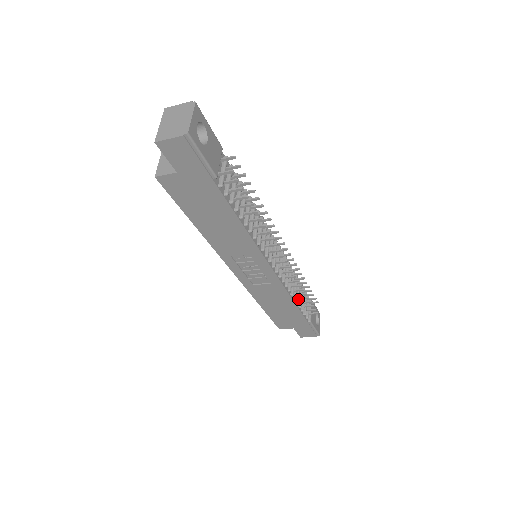
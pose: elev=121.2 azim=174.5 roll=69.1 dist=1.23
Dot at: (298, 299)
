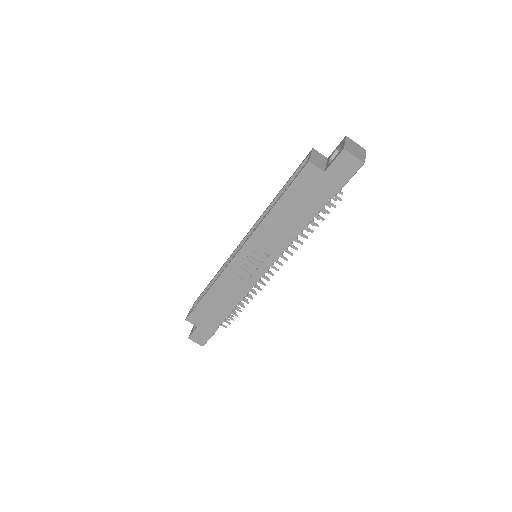
Dot at: occluded
